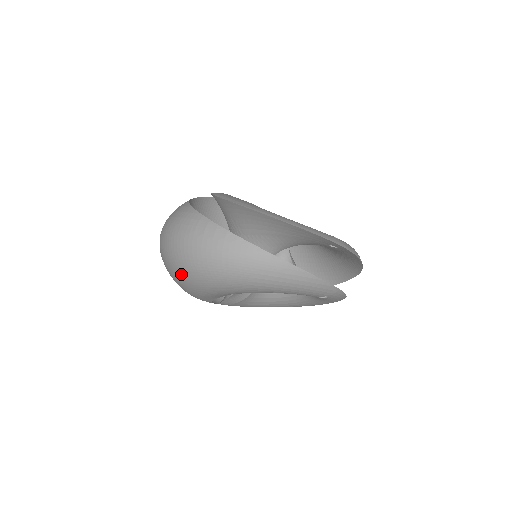
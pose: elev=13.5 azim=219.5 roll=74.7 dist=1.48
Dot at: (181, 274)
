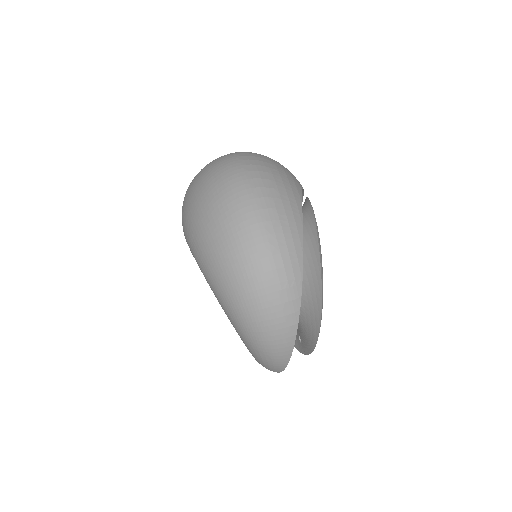
Dot at: (223, 271)
